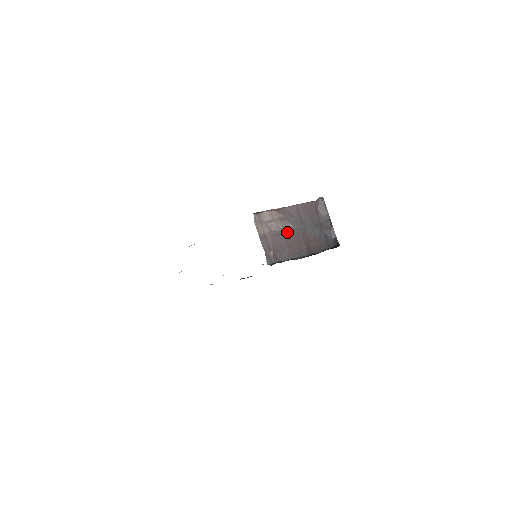
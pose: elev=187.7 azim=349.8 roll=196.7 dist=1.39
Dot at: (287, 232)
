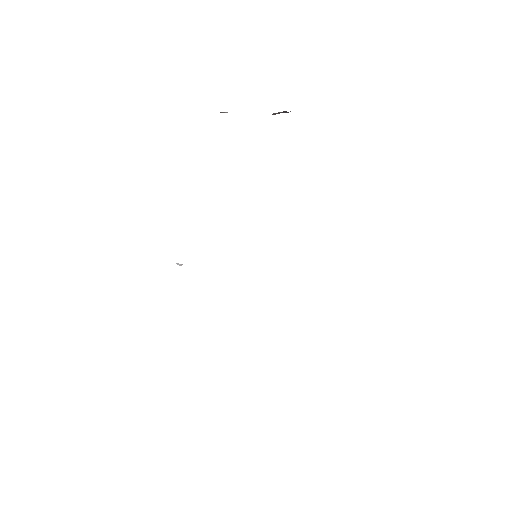
Dot at: occluded
